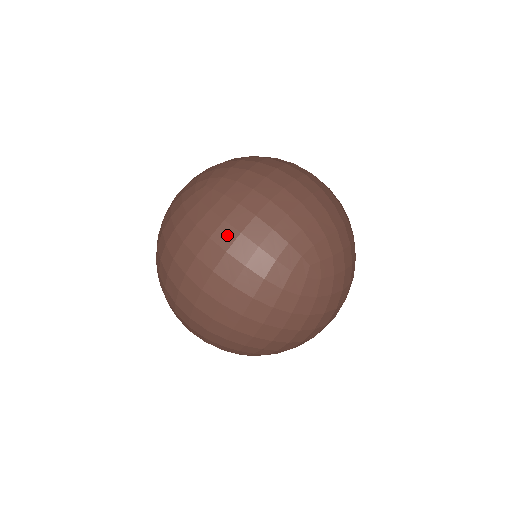
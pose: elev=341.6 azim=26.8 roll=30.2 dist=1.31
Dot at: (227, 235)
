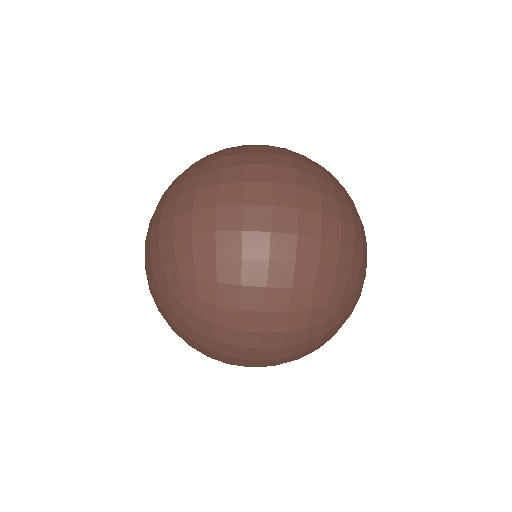
Dot at: (249, 339)
